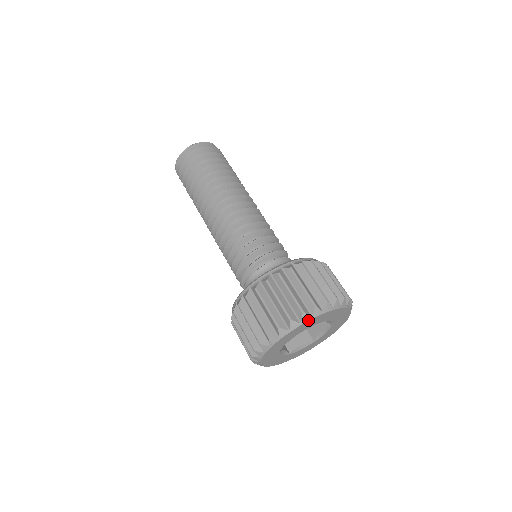
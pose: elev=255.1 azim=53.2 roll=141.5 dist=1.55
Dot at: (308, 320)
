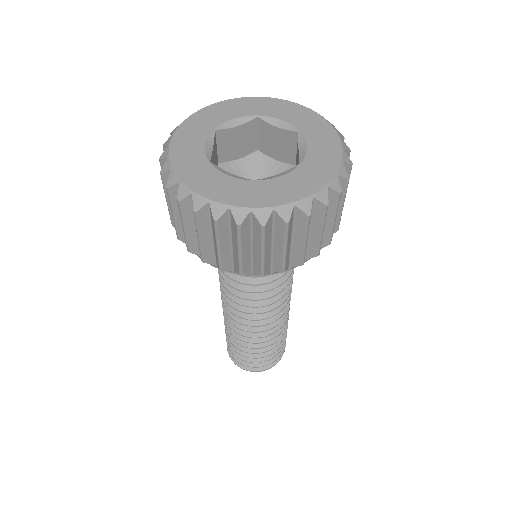
Dot at: (286, 101)
